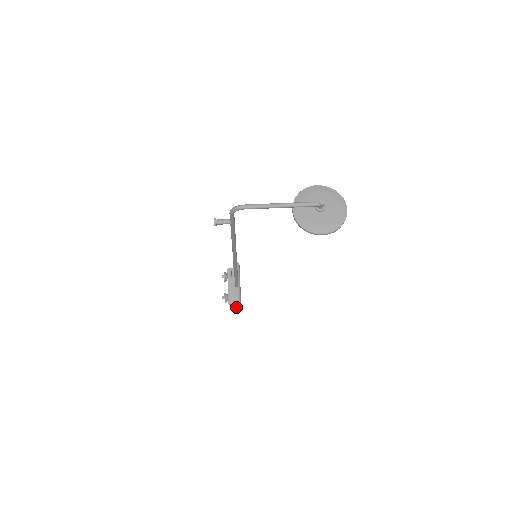
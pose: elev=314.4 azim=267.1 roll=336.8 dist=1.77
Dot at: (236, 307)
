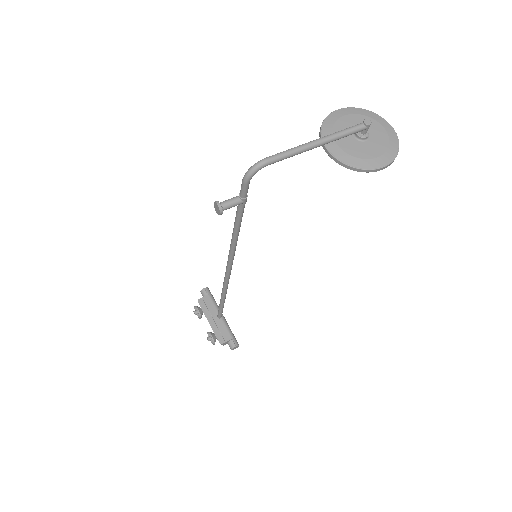
Dot at: (232, 344)
